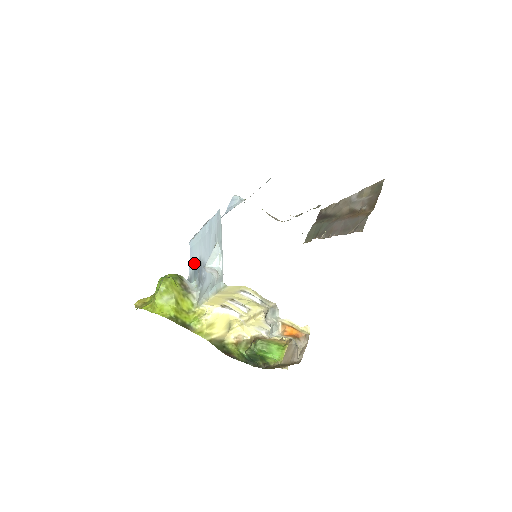
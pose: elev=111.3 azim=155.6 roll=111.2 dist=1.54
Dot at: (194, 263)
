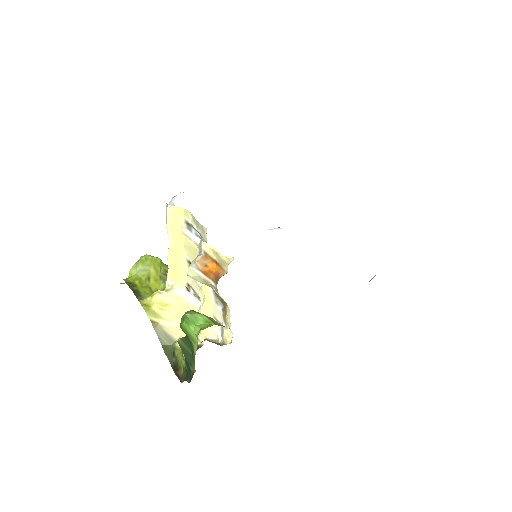
Dot at: occluded
